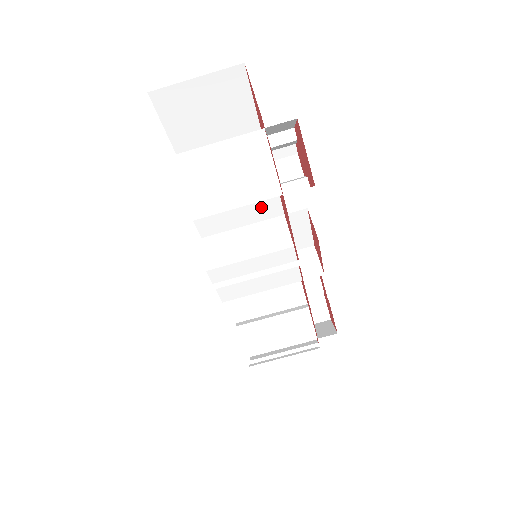
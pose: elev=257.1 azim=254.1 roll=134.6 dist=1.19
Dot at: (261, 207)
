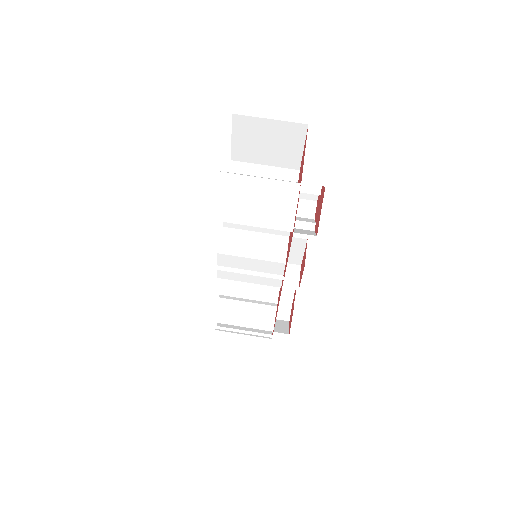
Dot at: occluded
